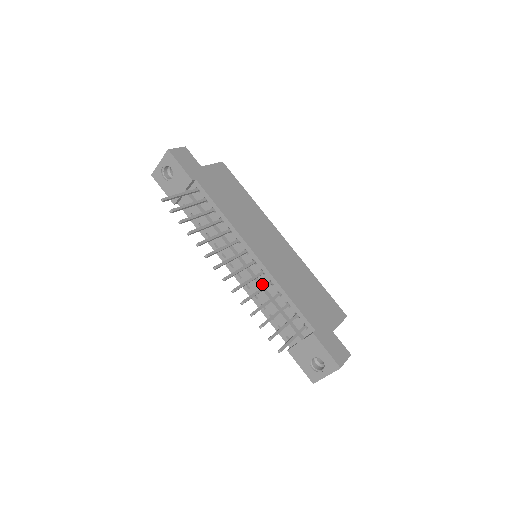
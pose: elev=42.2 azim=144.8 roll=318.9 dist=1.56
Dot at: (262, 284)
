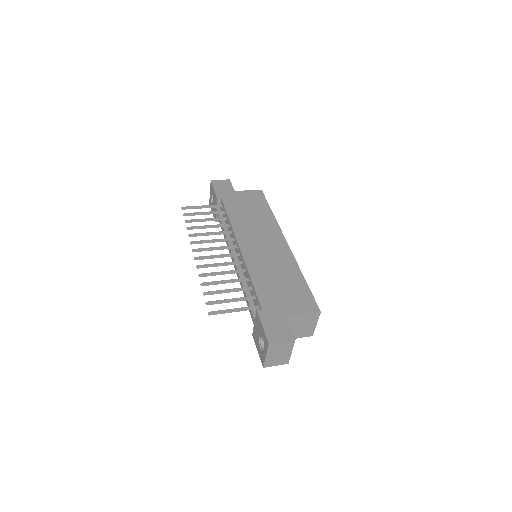
Dot at: (243, 274)
